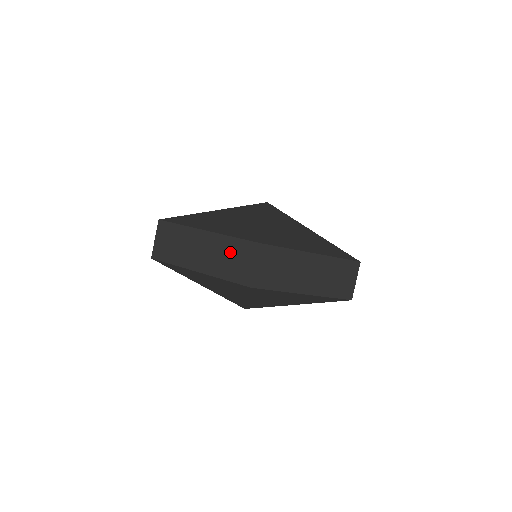
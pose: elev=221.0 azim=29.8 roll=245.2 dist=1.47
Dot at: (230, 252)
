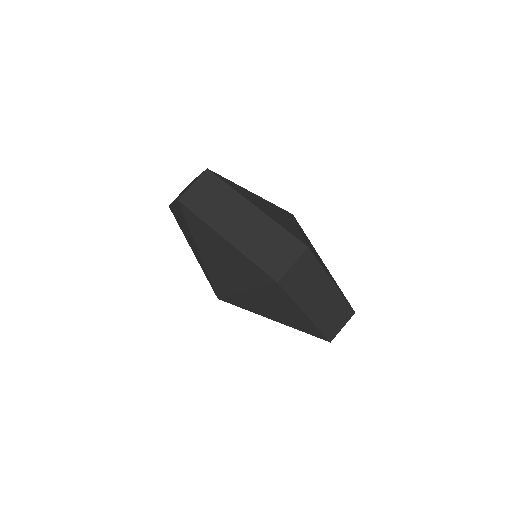
Dot at: (272, 239)
